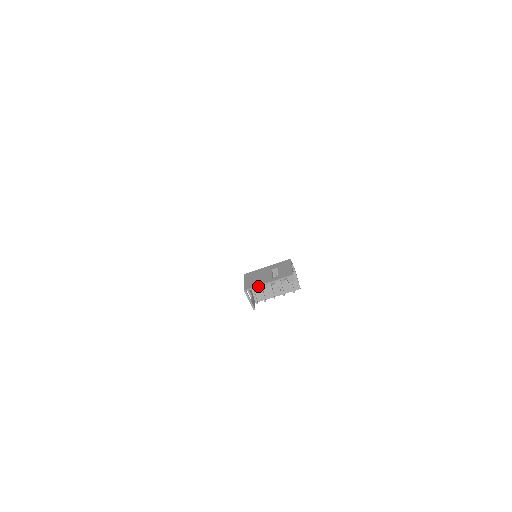
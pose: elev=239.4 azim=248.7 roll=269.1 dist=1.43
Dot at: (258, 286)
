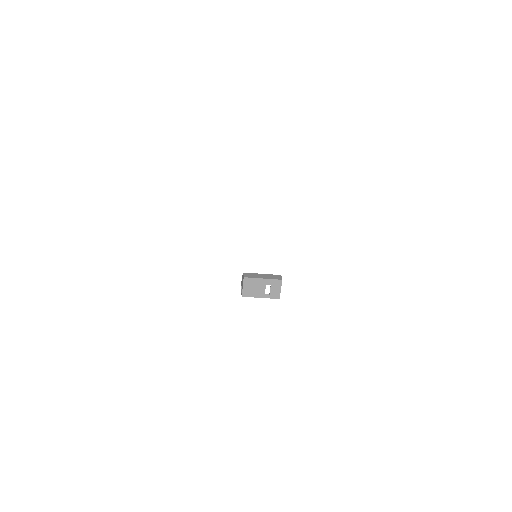
Dot at: occluded
